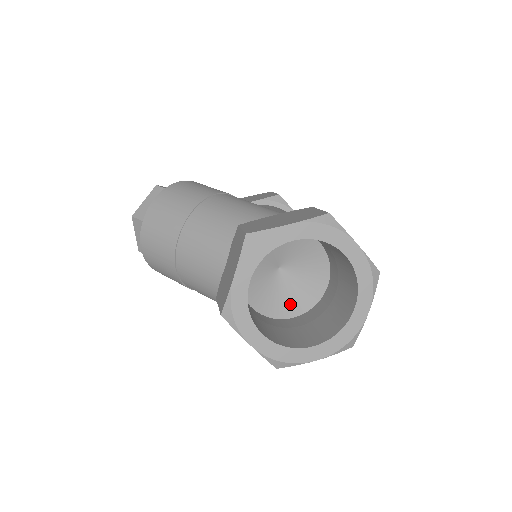
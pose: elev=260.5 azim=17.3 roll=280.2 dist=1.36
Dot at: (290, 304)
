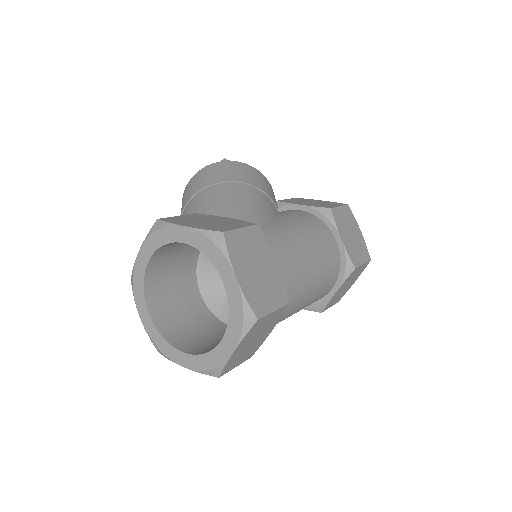
Dot at: occluded
